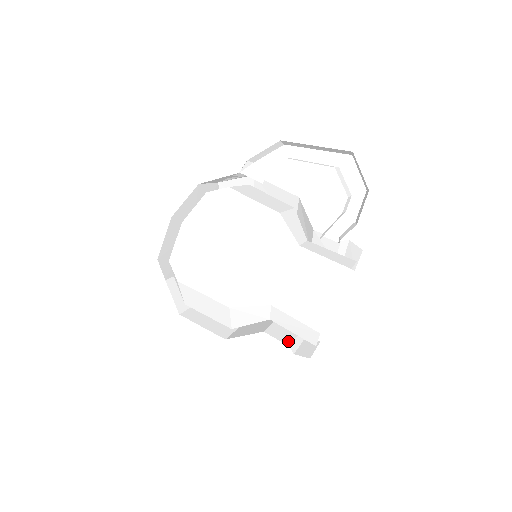
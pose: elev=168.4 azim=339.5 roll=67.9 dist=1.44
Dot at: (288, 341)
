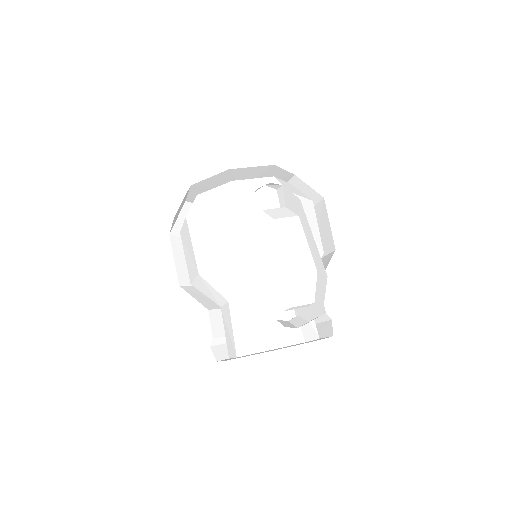
Dot at: occluded
